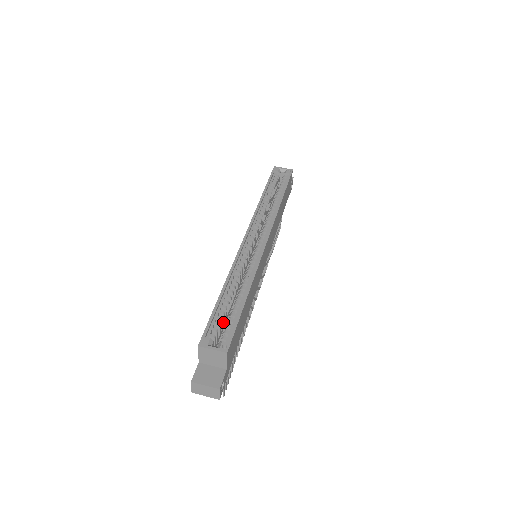
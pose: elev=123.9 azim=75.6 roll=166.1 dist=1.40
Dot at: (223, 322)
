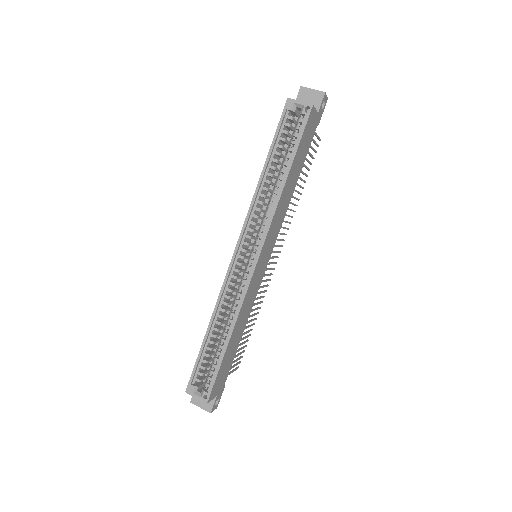
Dot at: (213, 354)
